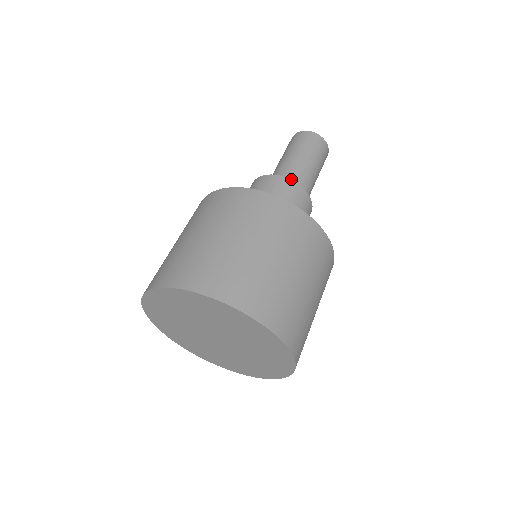
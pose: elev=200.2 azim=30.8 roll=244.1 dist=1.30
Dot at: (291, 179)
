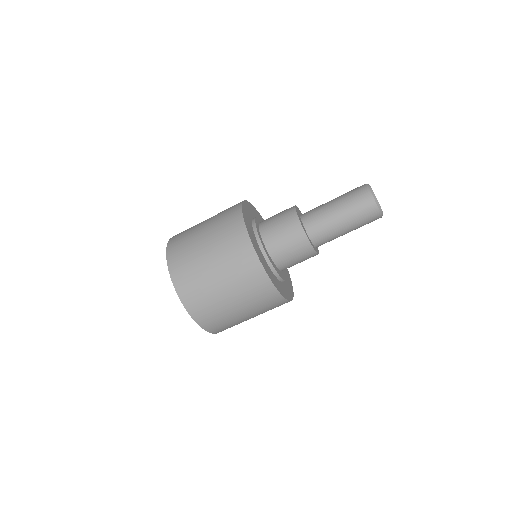
Dot at: (314, 225)
